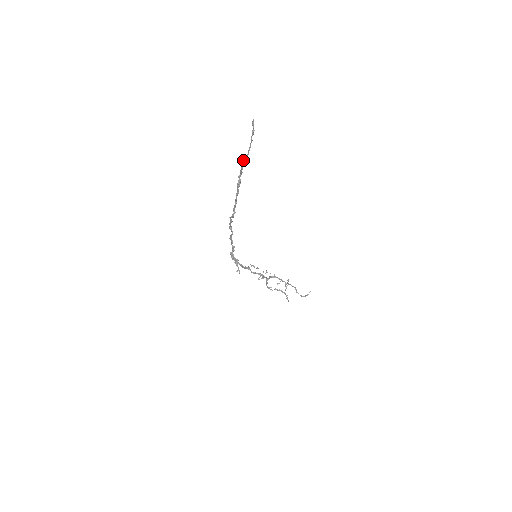
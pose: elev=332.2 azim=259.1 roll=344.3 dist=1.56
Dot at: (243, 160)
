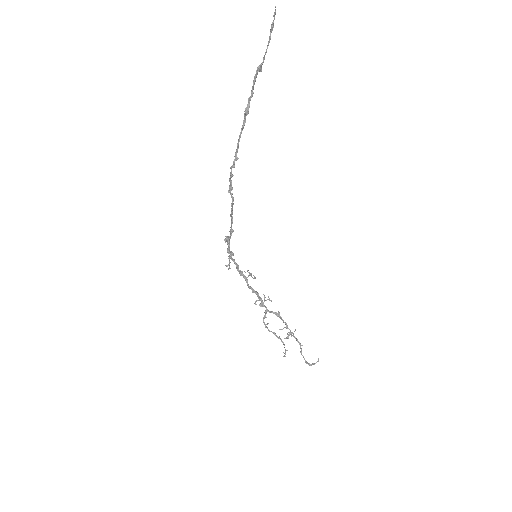
Dot at: (256, 70)
